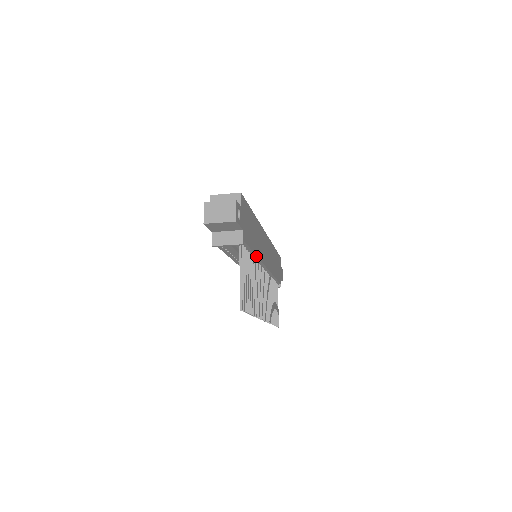
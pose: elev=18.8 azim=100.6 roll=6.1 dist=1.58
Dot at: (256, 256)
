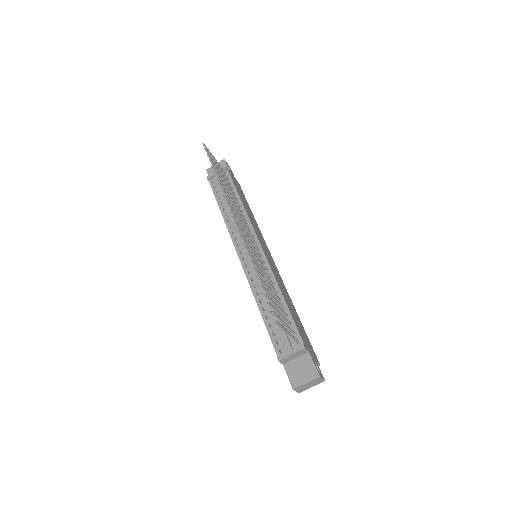
Dot at: (243, 206)
